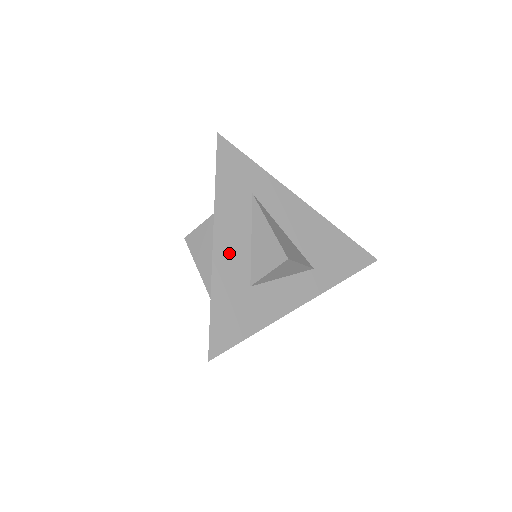
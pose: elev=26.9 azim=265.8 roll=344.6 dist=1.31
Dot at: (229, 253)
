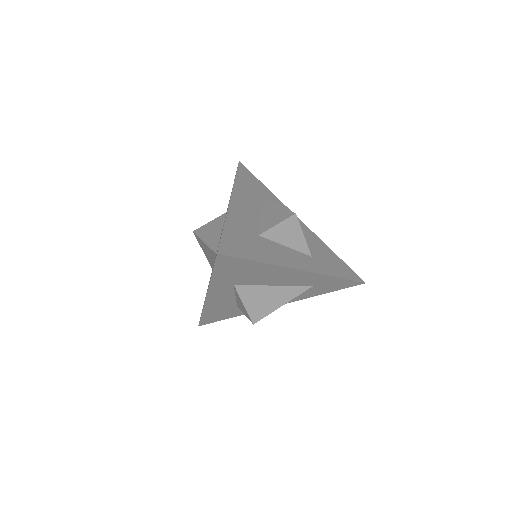
Dot at: (242, 210)
